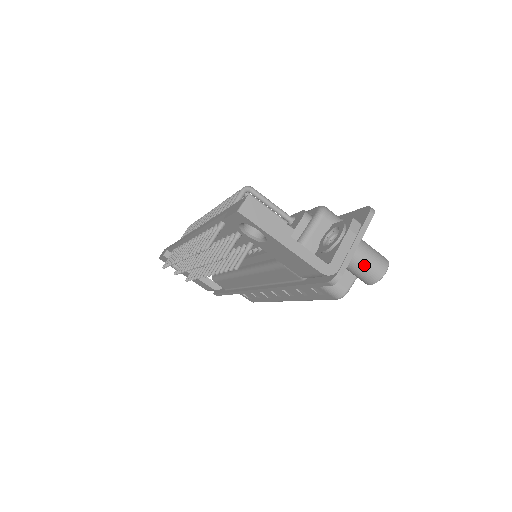
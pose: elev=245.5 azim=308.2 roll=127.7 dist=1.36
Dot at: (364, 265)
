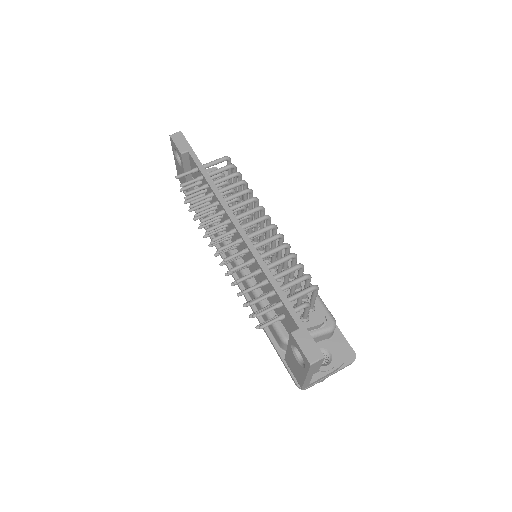
Dot at: occluded
